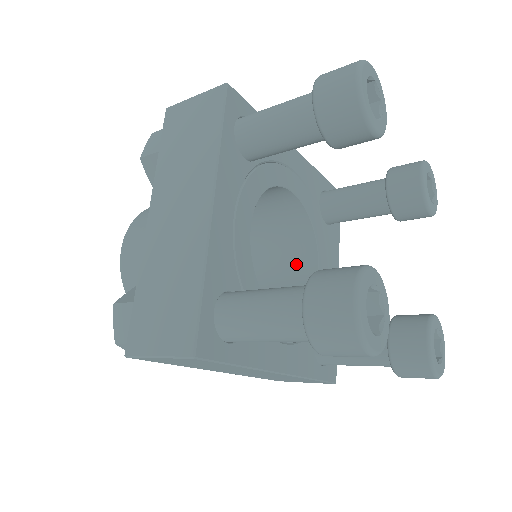
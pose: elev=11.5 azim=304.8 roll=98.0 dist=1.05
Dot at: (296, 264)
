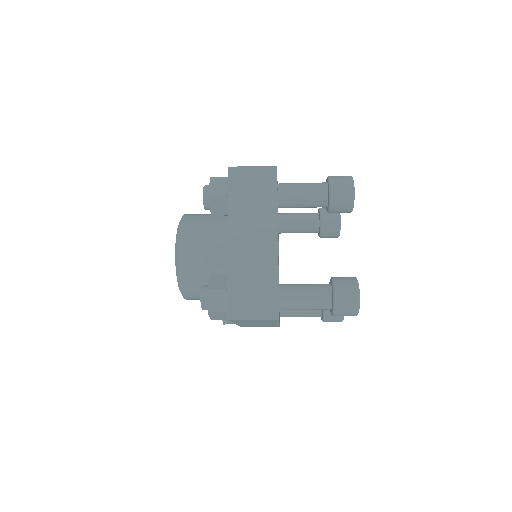
Dot at: occluded
